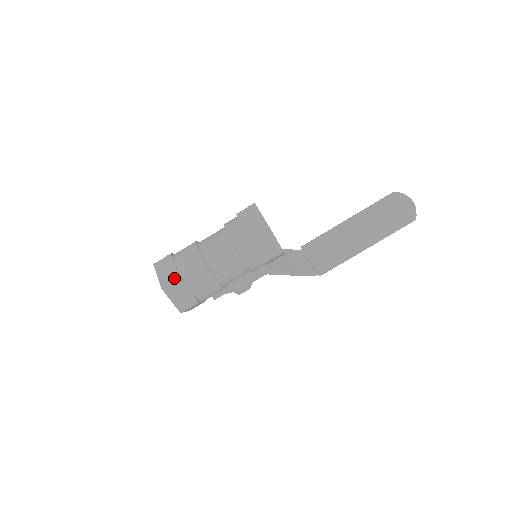
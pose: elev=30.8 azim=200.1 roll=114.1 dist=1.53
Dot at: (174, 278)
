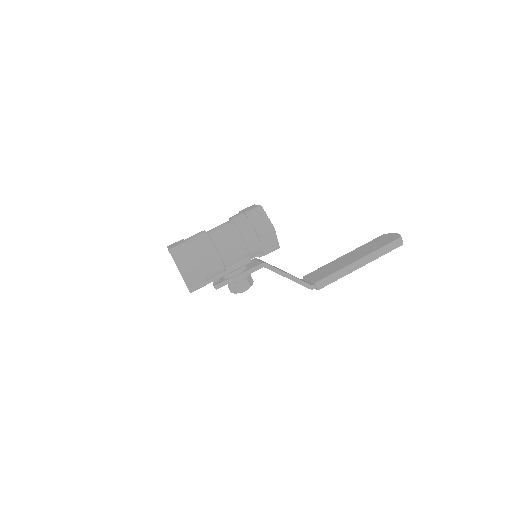
Dot at: (181, 243)
